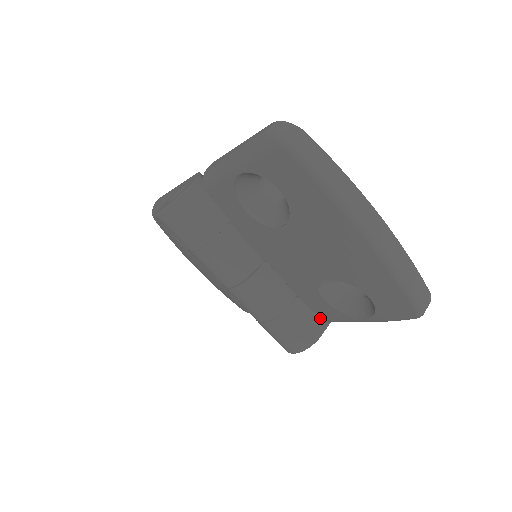
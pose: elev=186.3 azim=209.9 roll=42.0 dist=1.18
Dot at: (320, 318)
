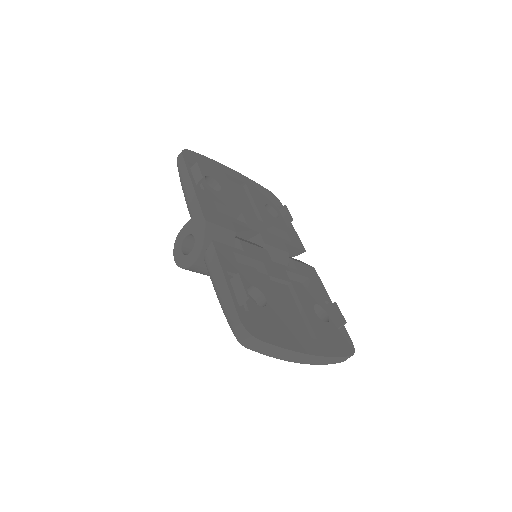
Dot at: occluded
